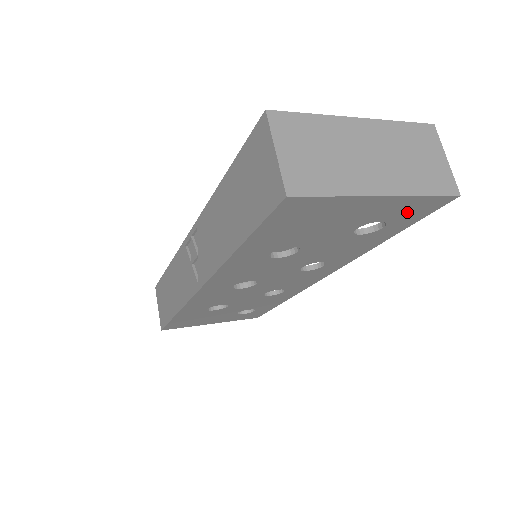
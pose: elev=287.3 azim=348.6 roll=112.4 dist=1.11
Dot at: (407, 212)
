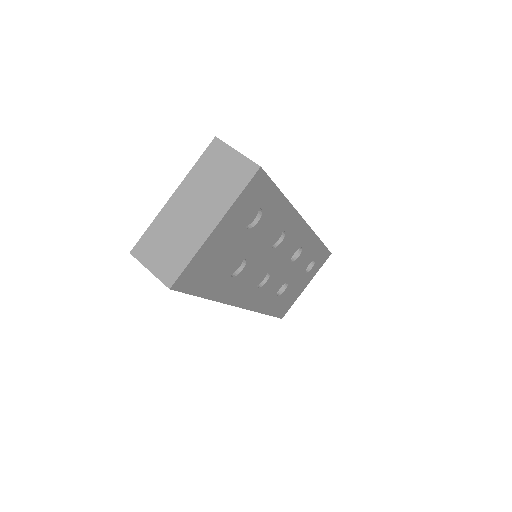
Dot at: (253, 199)
